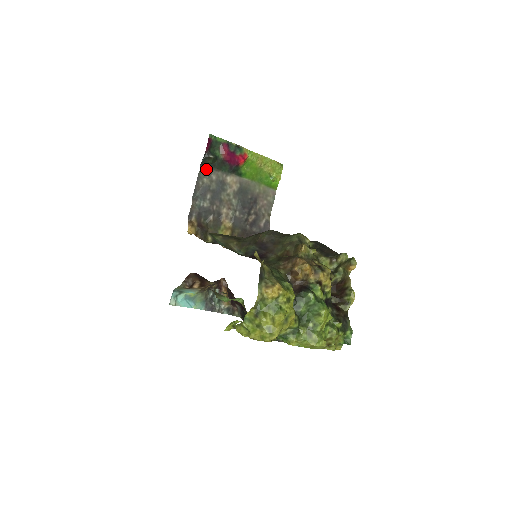
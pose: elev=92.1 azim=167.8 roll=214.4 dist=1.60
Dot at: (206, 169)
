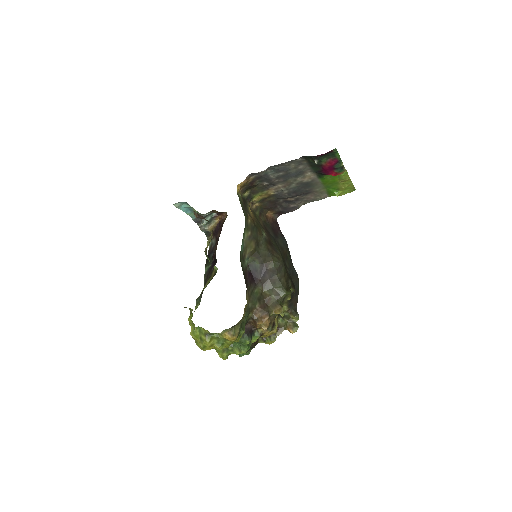
Dot at: (303, 160)
